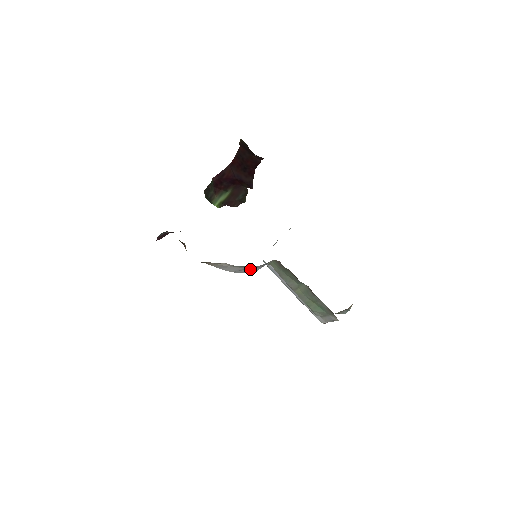
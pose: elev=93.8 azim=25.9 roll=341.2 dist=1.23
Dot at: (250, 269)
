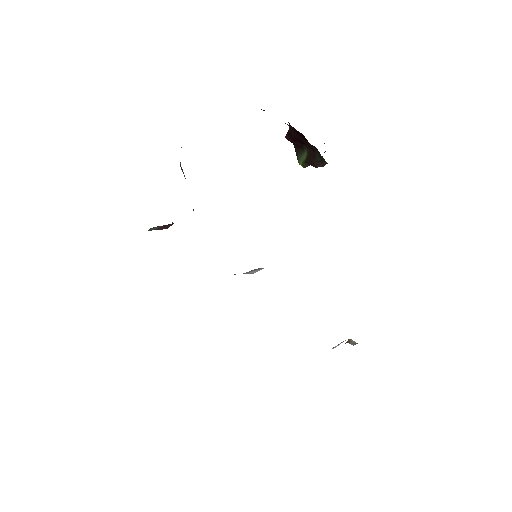
Dot at: occluded
